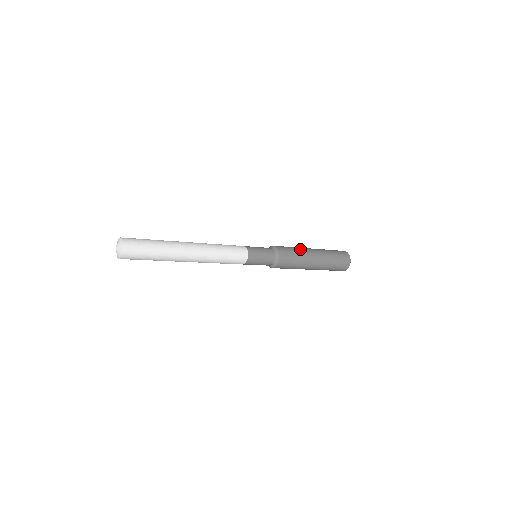
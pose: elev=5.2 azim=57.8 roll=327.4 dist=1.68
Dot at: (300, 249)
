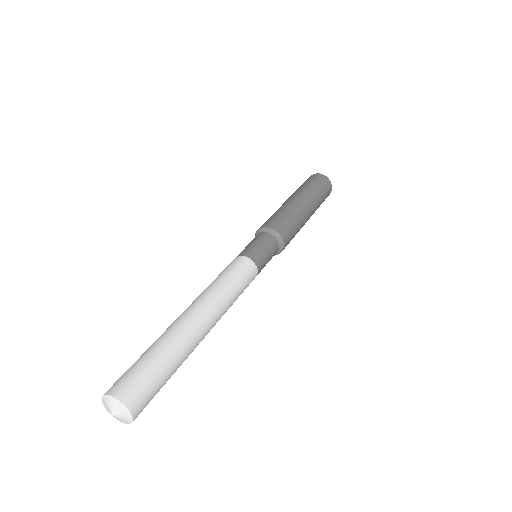
Dot at: (296, 213)
